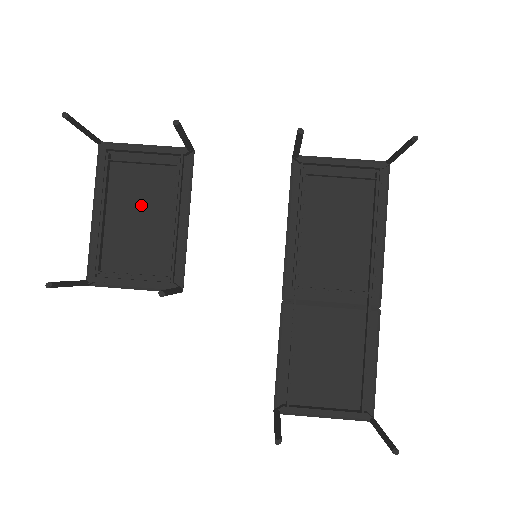
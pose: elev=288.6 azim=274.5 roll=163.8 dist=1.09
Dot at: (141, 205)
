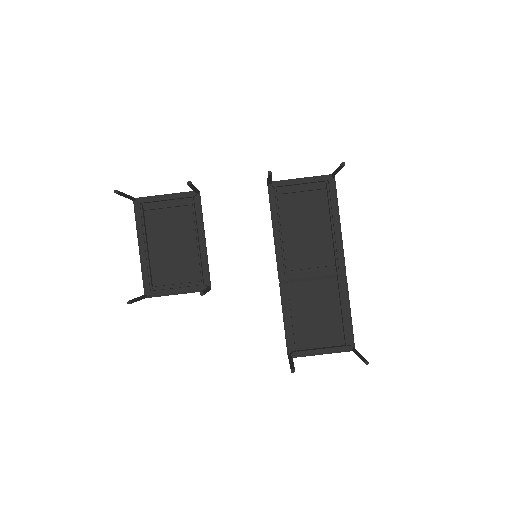
Dot at: (171, 236)
